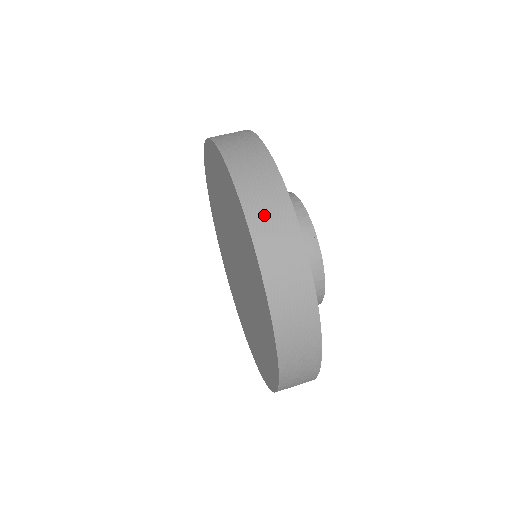
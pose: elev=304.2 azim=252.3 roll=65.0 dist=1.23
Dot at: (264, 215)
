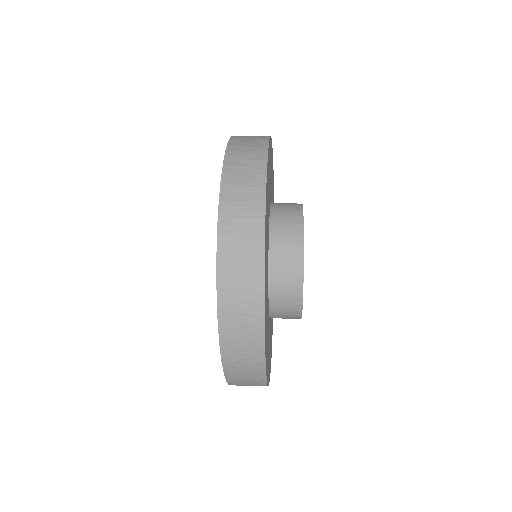
Dot at: (235, 224)
